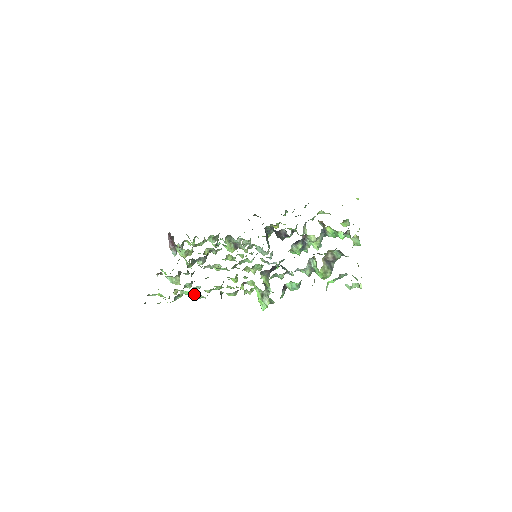
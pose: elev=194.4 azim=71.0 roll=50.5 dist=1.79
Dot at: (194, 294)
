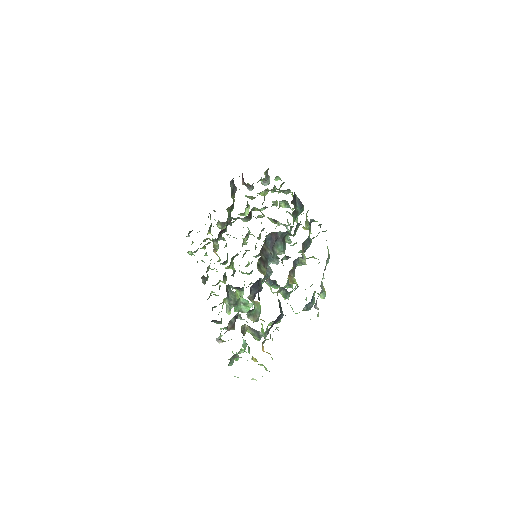
Dot at: occluded
